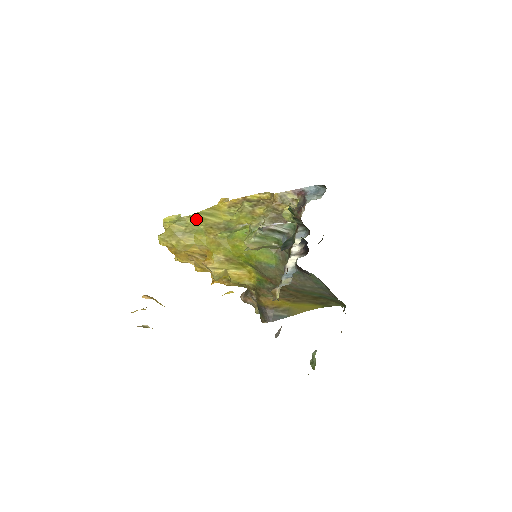
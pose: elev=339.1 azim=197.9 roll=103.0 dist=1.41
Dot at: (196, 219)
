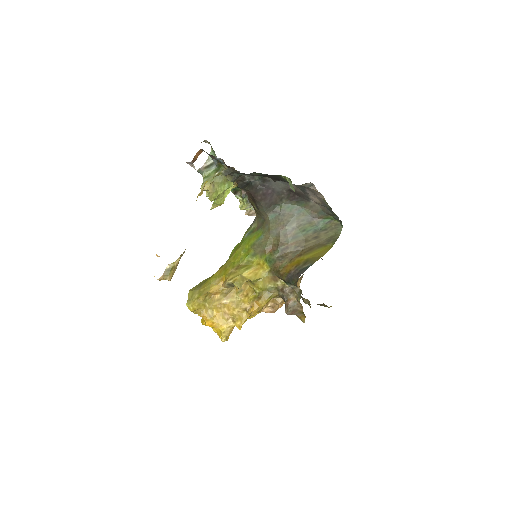
Dot at: occluded
